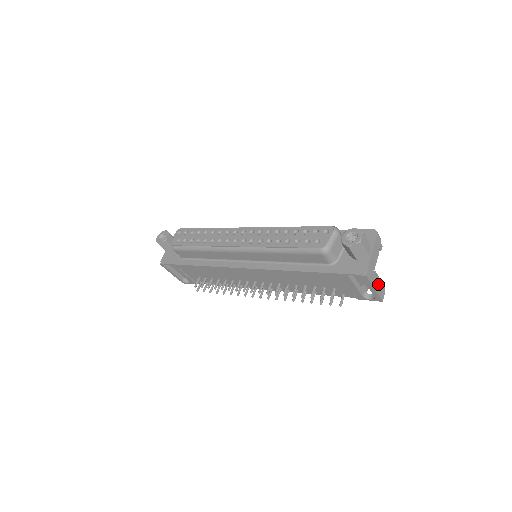
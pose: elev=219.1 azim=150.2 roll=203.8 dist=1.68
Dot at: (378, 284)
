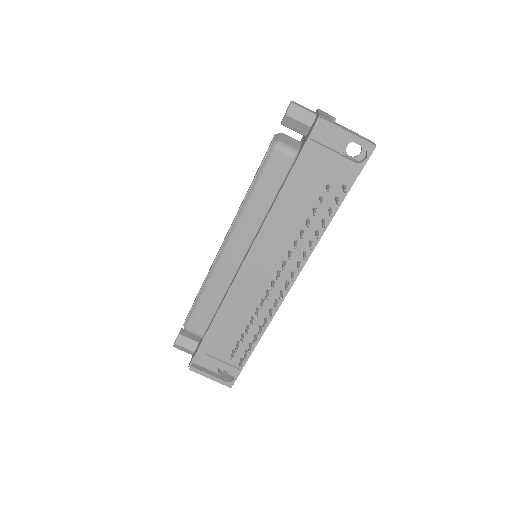
Dot at: (353, 133)
